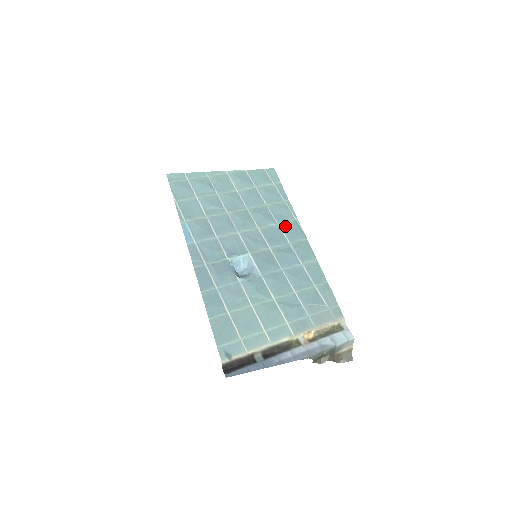
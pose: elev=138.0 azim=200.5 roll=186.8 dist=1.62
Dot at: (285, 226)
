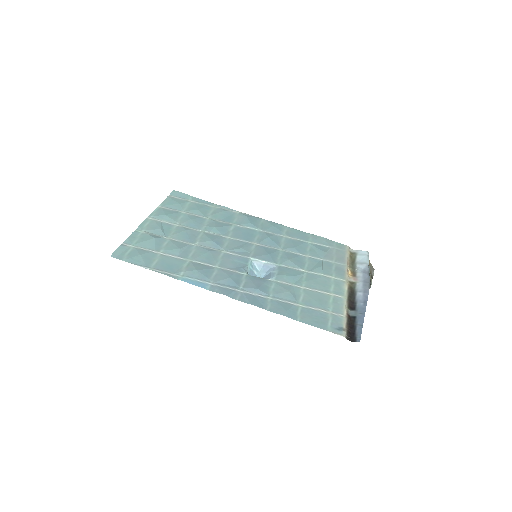
Dot at: (240, 222)
